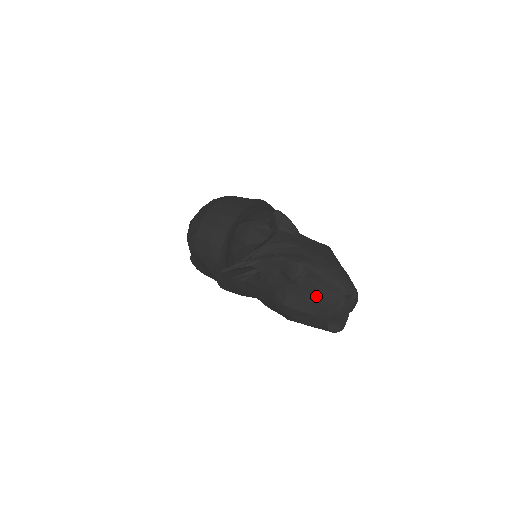
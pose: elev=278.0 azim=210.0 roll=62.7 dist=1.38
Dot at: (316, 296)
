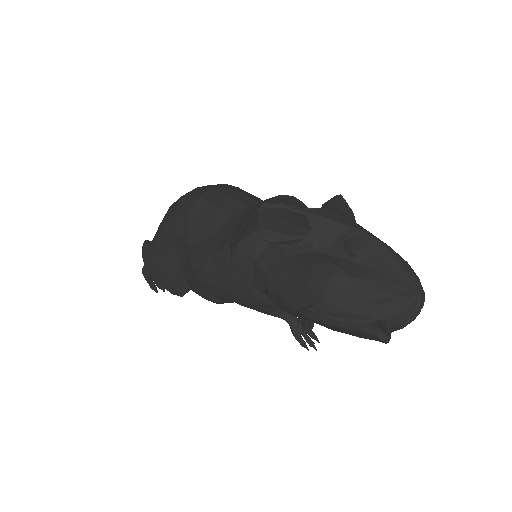
Dot at: (380, 280)
